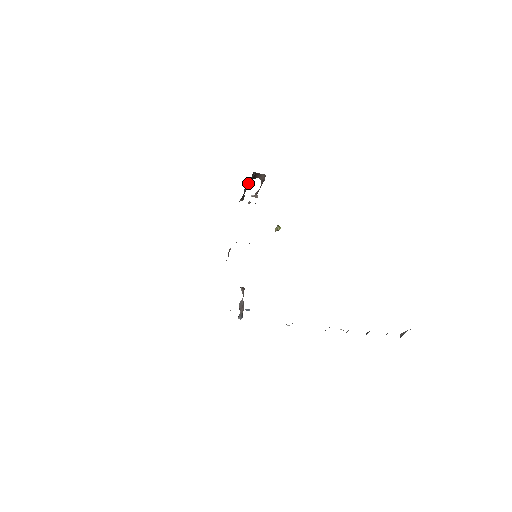
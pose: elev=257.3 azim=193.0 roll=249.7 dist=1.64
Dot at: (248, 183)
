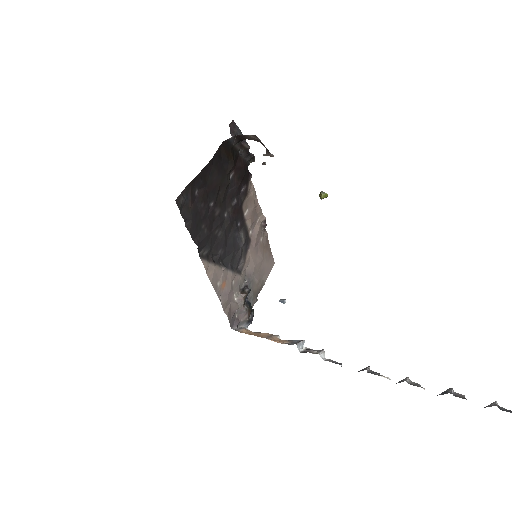
Dot at: (233, 150)
